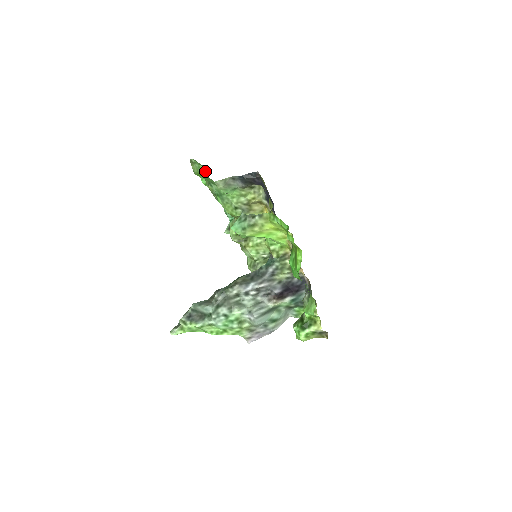
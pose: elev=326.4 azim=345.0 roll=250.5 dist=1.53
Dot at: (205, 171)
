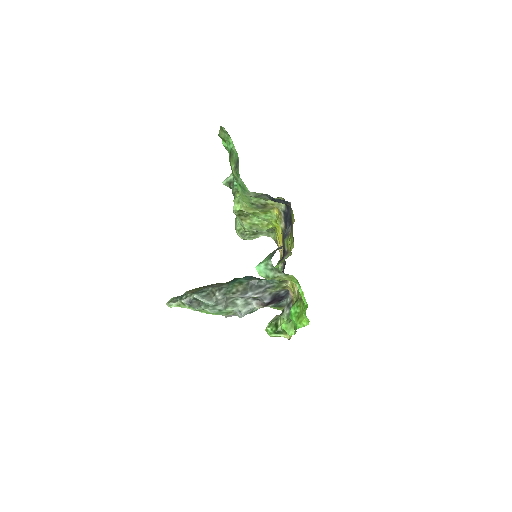
Dot at: (235, 153)
